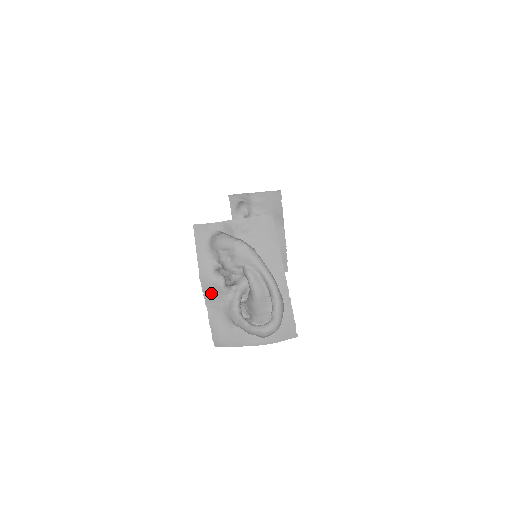
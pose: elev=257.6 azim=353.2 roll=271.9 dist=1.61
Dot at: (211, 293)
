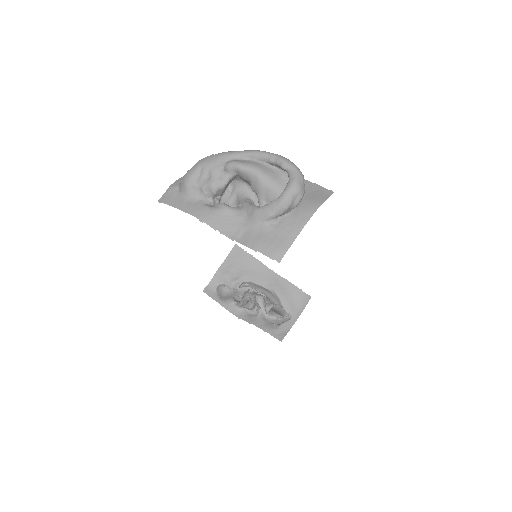
Dot at: (224, 224)
